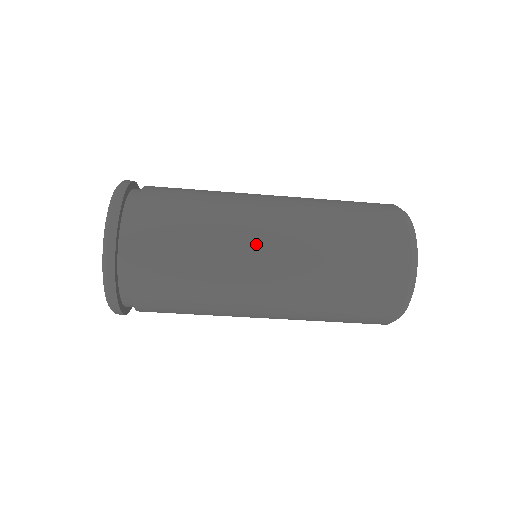
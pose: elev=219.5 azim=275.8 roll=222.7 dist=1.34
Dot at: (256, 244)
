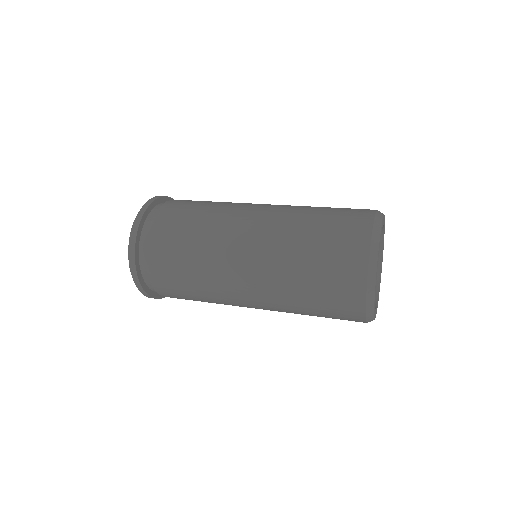
Dot at: (232, 263)
